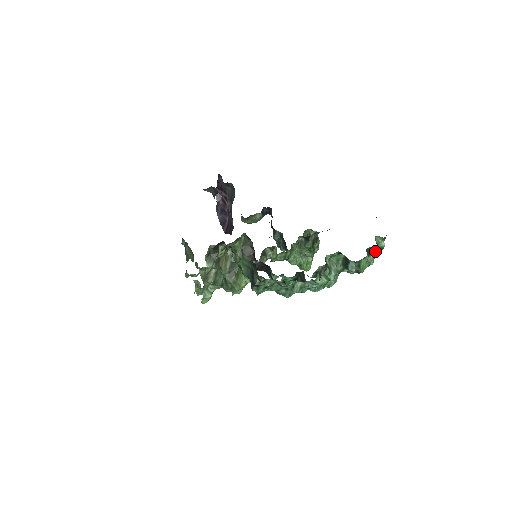
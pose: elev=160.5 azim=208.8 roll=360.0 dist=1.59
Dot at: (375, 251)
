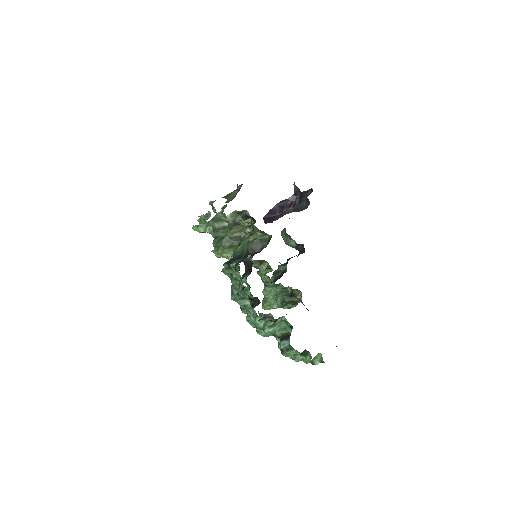
Dot at: (308, 358)
